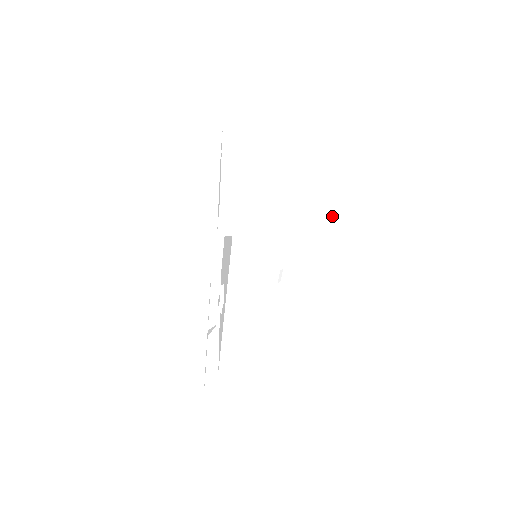
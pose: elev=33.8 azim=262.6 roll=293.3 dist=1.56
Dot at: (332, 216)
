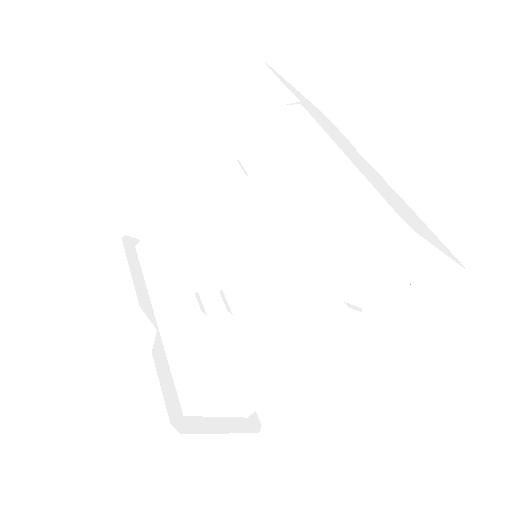
Dot at: occluded
